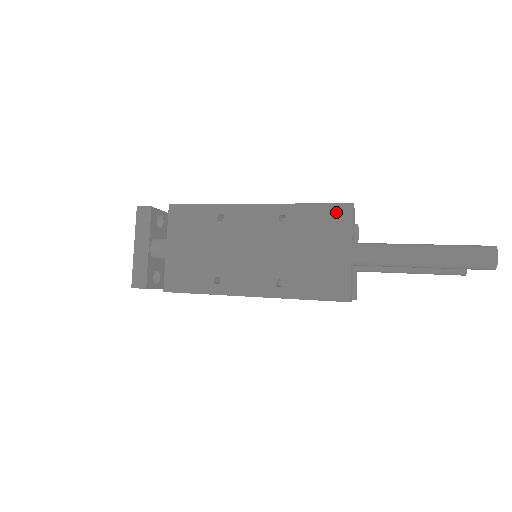
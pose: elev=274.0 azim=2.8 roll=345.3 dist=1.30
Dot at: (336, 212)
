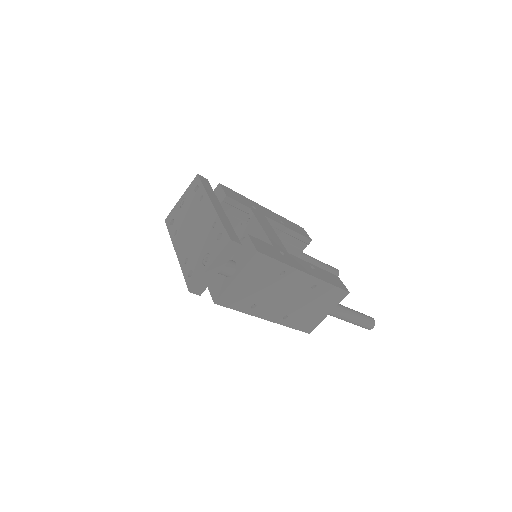
Dot at: (340, 294)
